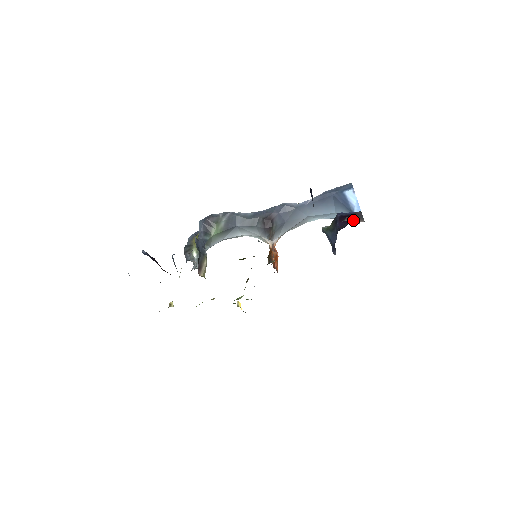
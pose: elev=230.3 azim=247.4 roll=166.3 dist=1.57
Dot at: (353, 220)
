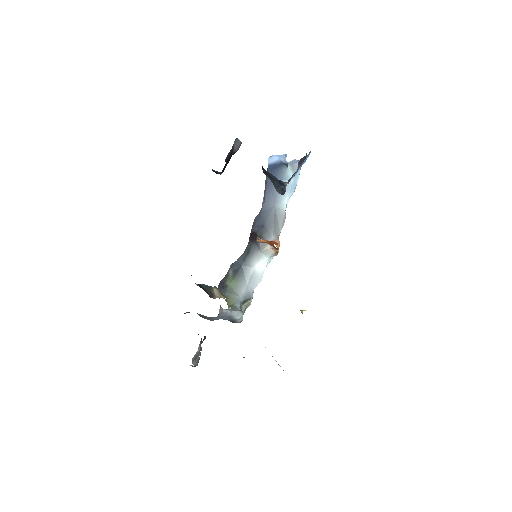
Dot at: occluded
